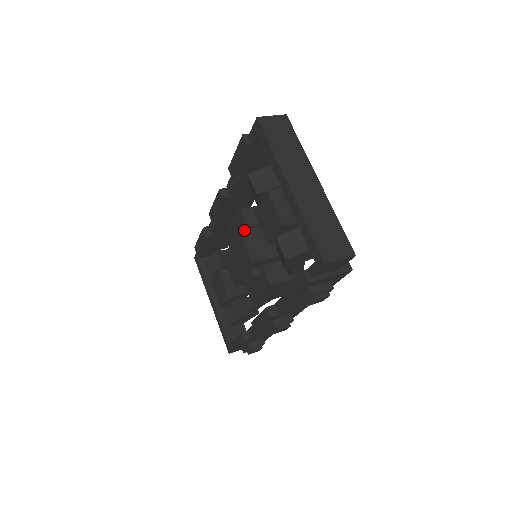
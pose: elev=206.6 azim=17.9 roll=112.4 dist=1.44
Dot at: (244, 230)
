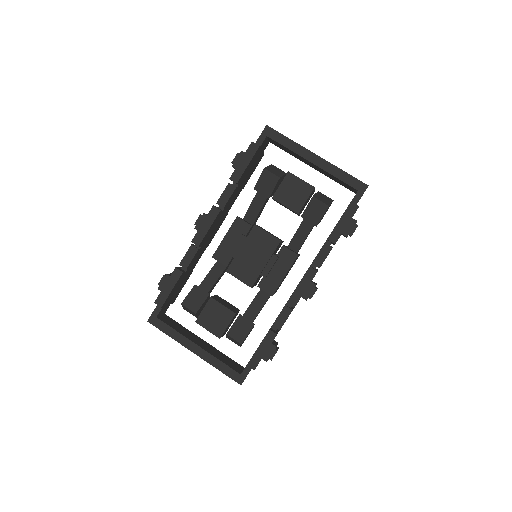
Dot at: (256, 225)
